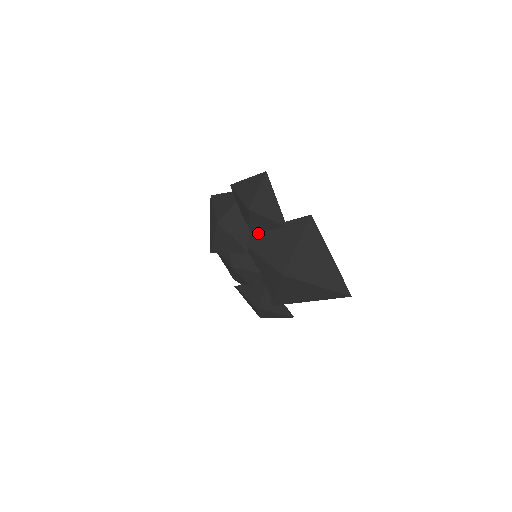
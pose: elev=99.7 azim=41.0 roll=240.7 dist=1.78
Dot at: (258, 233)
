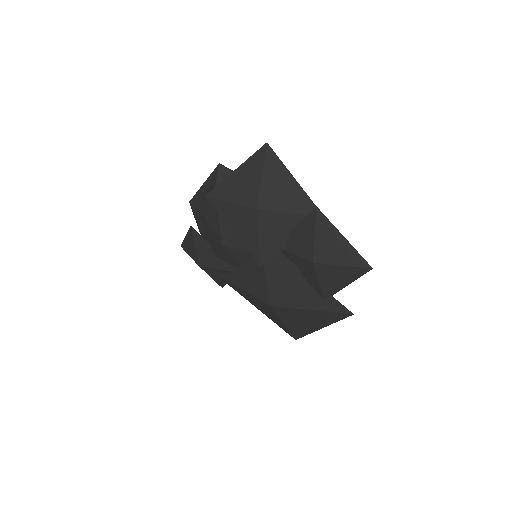
Dot at: (289, 264)
